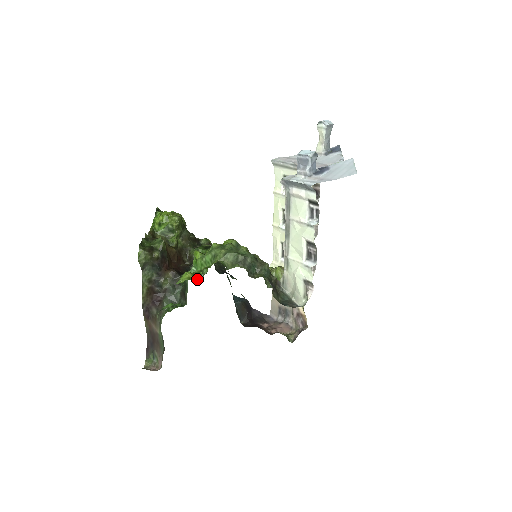
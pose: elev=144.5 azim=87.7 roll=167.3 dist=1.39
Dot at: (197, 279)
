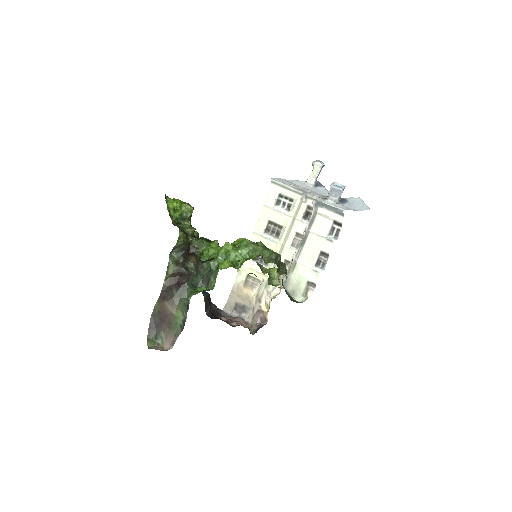
Dot at: (236, 268)
